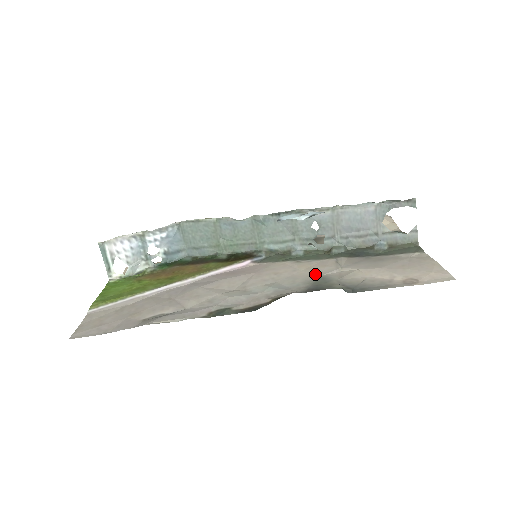
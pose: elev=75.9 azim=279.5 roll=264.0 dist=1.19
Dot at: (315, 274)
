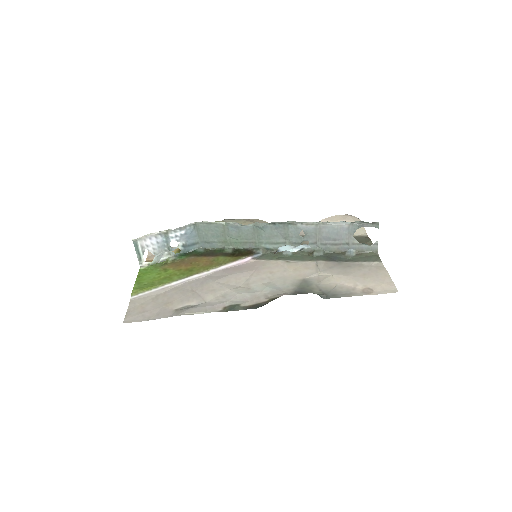
Dot at: (300, 276)
